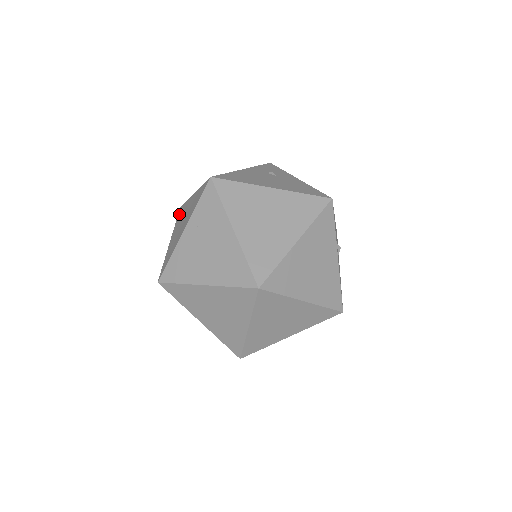
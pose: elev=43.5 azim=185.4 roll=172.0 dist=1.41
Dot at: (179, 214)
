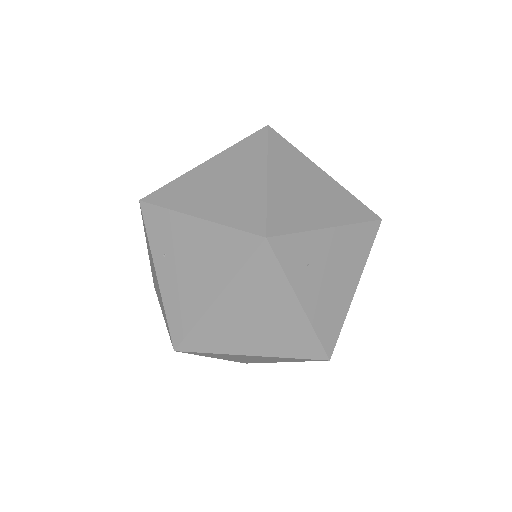
Dot at: occluded
